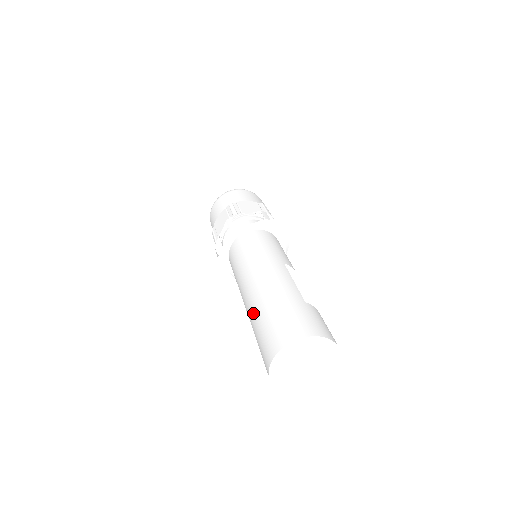
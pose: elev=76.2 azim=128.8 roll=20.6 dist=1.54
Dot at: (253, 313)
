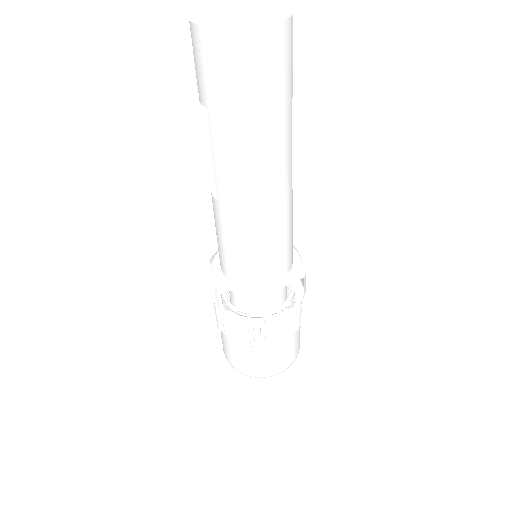
Dot at: occluded
